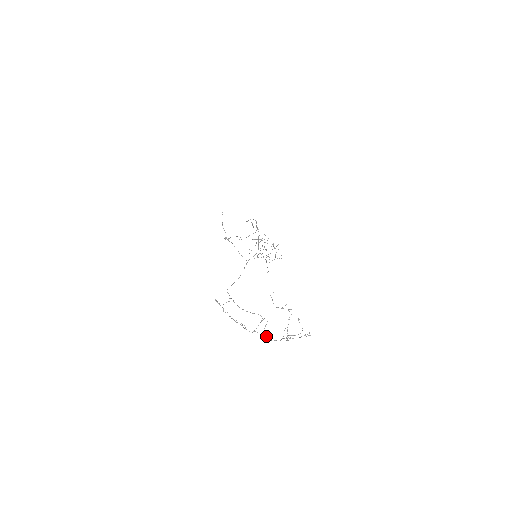
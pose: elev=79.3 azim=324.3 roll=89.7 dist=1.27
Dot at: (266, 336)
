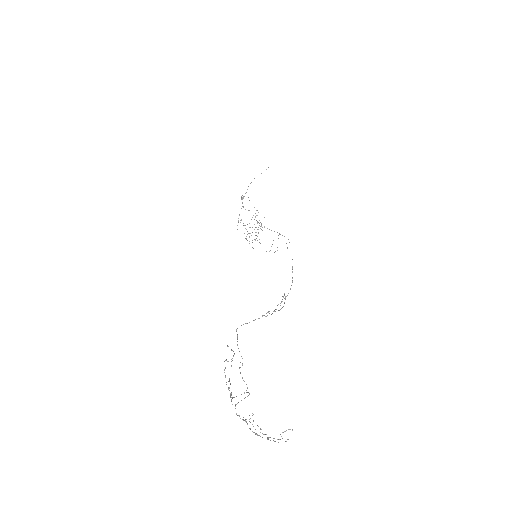
Dot at: occluded
